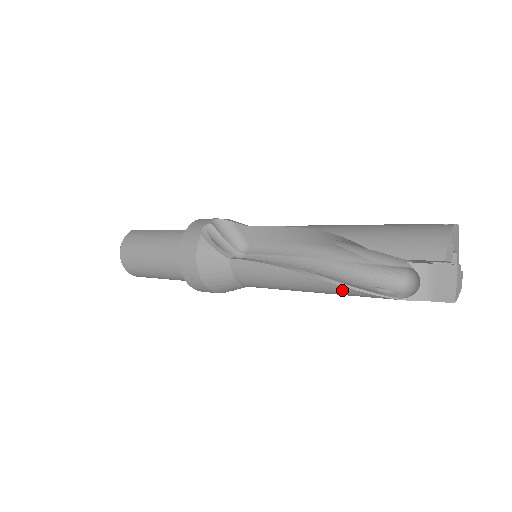
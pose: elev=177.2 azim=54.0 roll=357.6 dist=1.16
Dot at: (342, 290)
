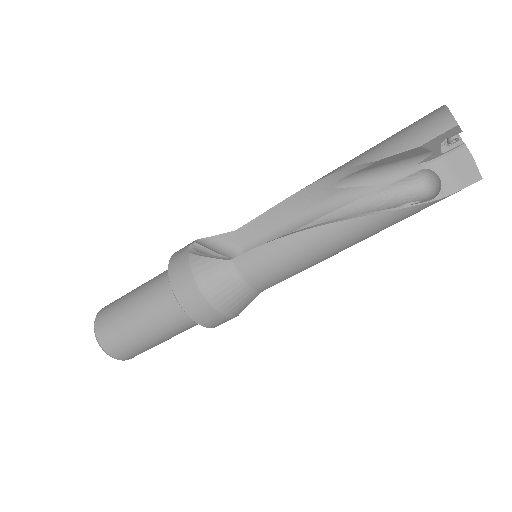
Dot at: (368, 222)
